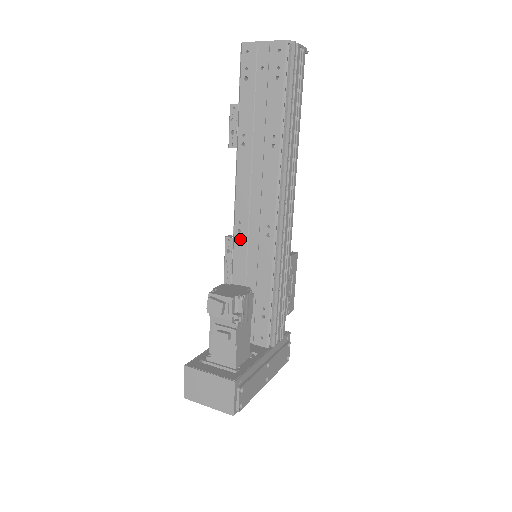
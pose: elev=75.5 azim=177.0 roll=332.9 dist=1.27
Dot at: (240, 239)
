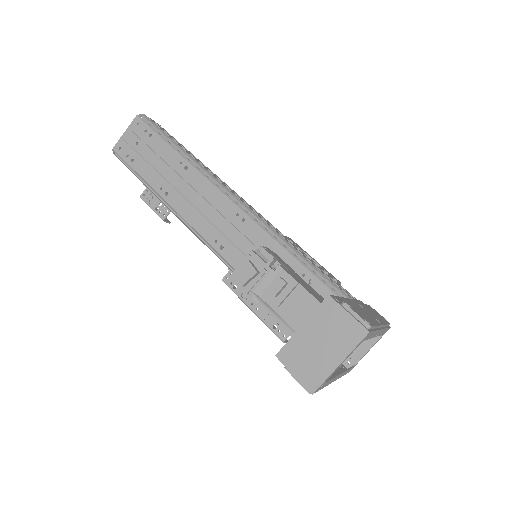
Dot at: (228, 252)
